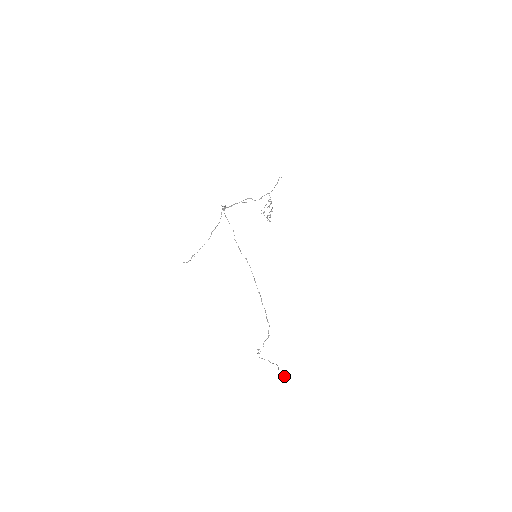
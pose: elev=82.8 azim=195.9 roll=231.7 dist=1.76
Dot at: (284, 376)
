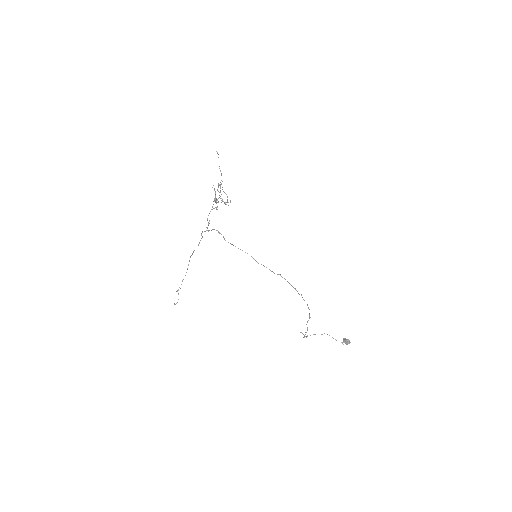
Dot at: (346, 341)
